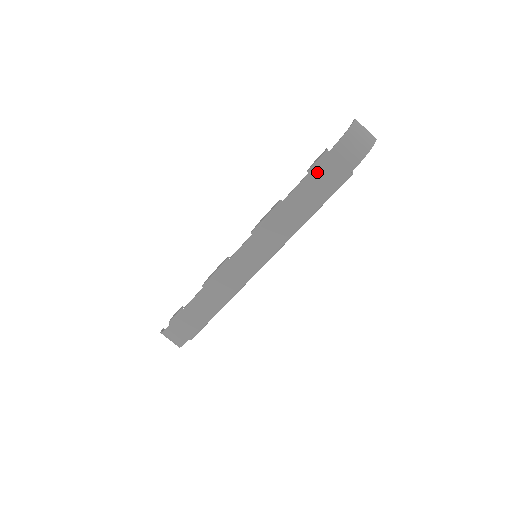
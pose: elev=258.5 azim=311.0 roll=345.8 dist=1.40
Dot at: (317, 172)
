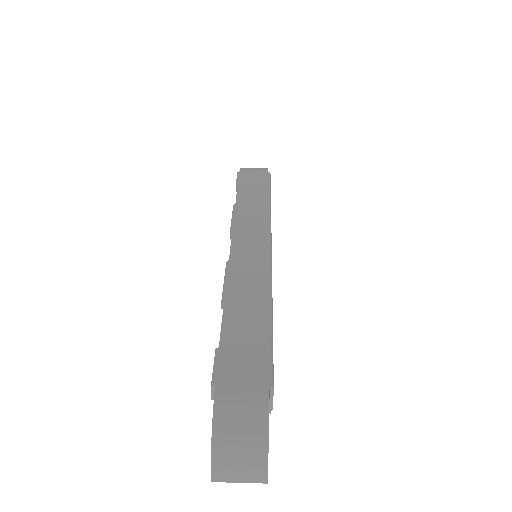
Dot at: (243, 181)
